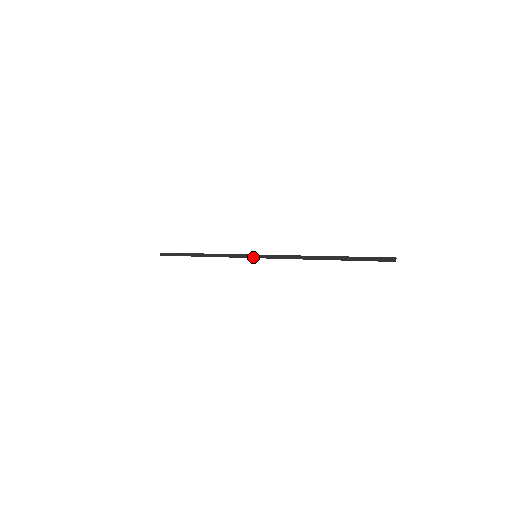
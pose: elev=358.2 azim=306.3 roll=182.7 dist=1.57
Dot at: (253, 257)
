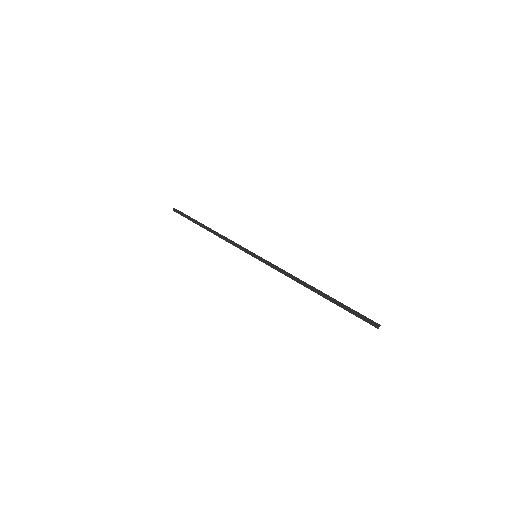
Dot at: (253, 256)
